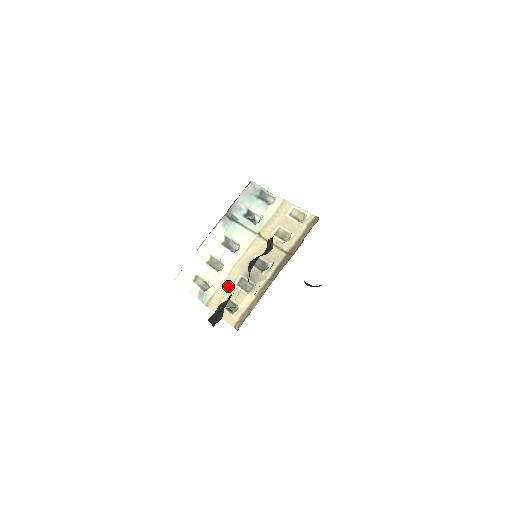
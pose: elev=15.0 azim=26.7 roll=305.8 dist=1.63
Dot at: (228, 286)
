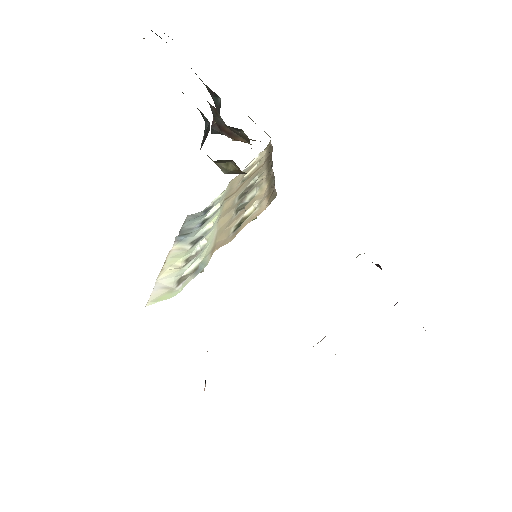
Dot at: (226, 227)
